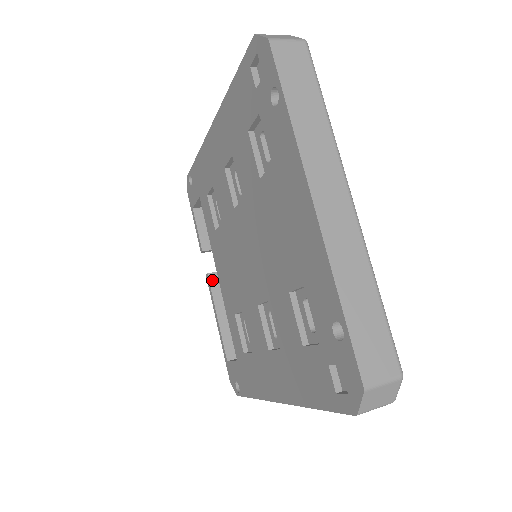
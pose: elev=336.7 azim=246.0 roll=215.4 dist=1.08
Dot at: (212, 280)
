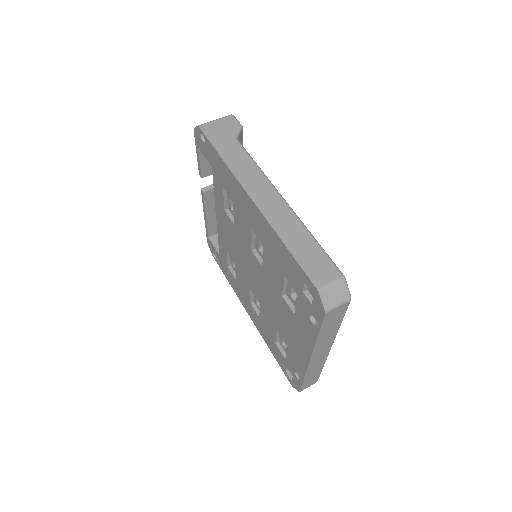
Dot at: (206, 196)
